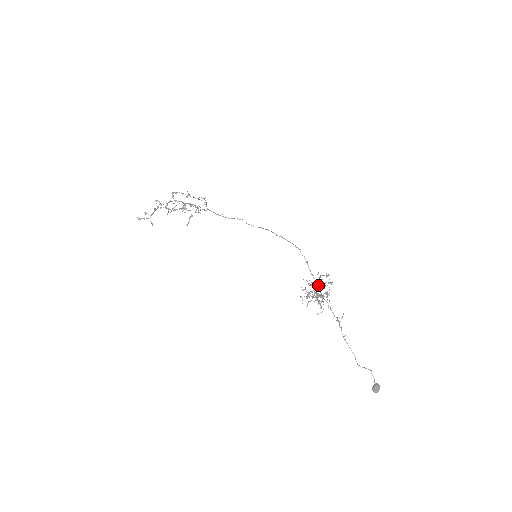
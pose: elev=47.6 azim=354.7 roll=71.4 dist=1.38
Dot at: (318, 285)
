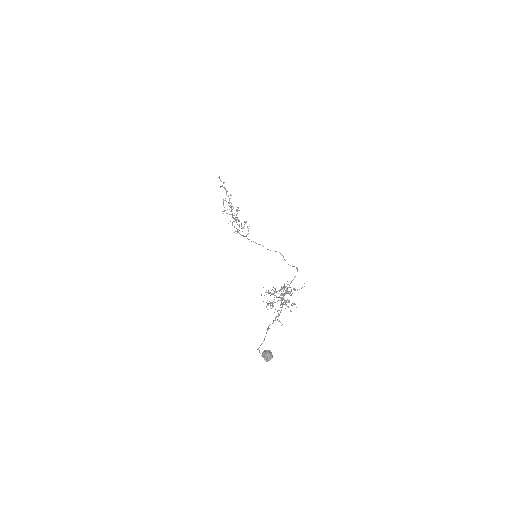
Dot at: (290, 287)
